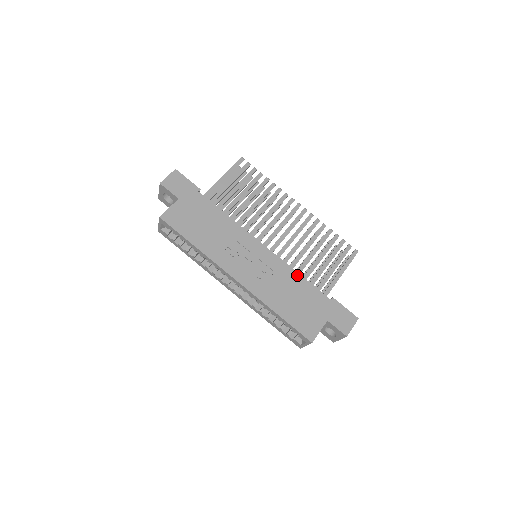
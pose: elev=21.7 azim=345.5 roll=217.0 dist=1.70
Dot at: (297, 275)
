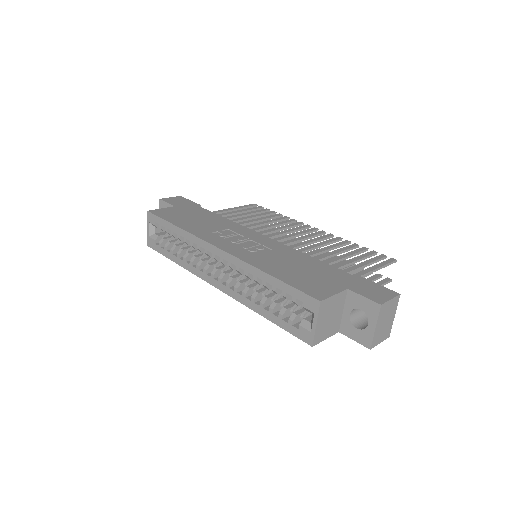
Dot at: (304, 255)
